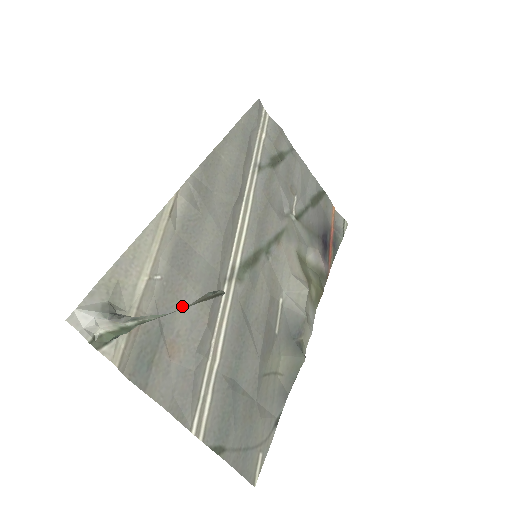
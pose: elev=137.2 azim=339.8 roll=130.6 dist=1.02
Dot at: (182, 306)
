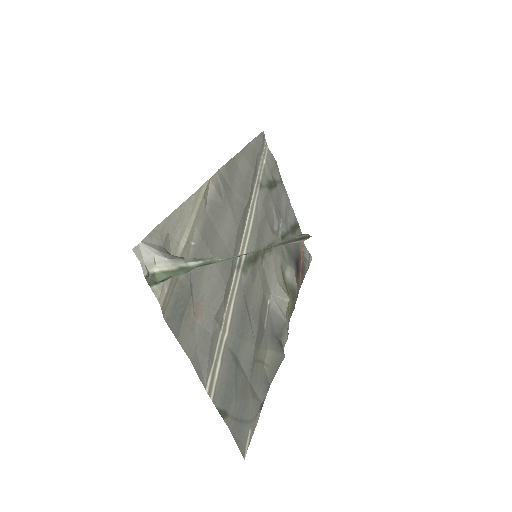
Dot at: (207, 275)
